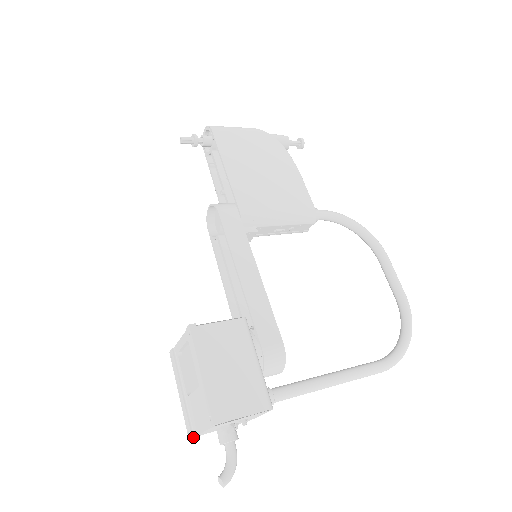
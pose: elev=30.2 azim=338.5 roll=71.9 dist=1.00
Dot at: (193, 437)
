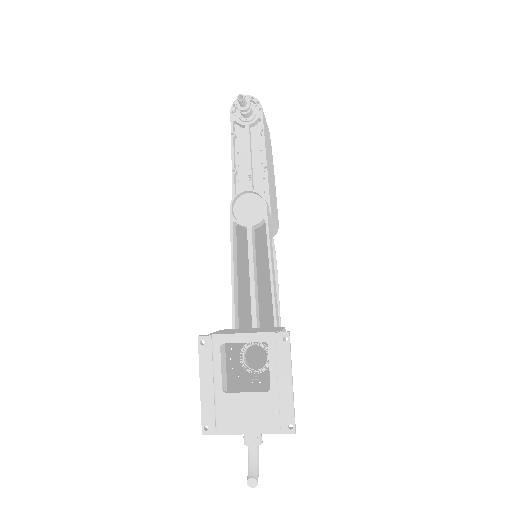
Dot at: (212, 434)
